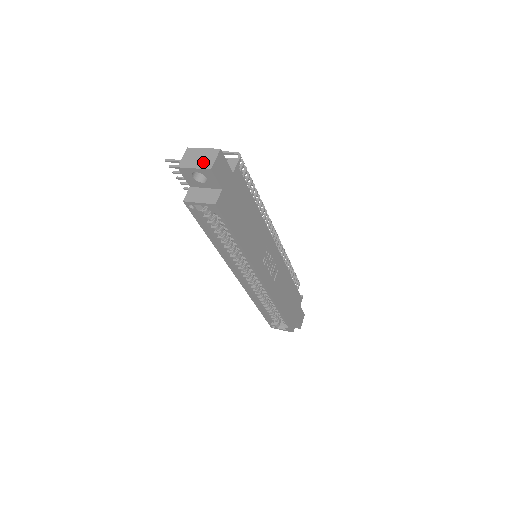
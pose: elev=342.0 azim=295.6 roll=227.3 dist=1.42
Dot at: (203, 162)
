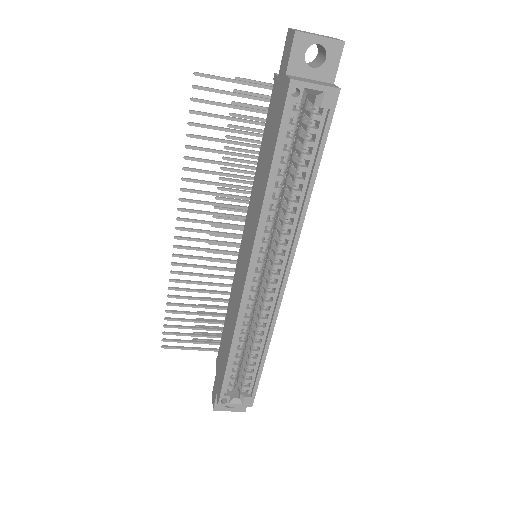
Dot at: occluded
